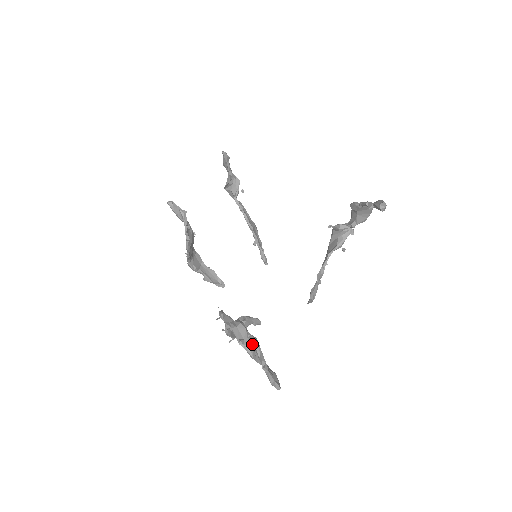
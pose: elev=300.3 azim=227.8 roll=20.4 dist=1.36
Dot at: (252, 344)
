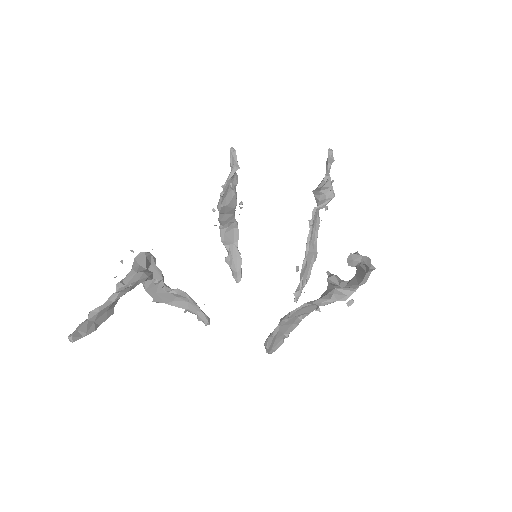
Dot at: occluded
